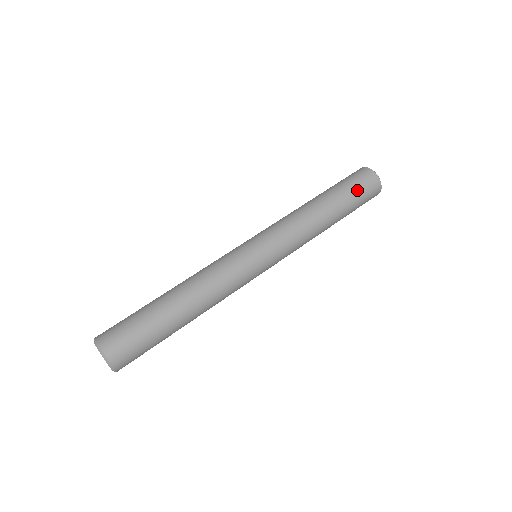
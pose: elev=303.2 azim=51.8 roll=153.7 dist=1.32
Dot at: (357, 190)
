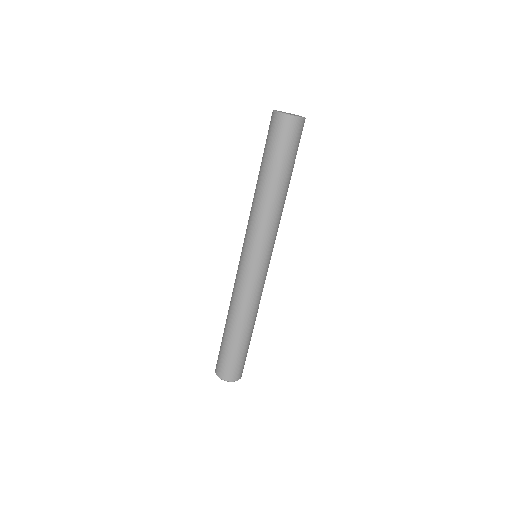
Dot at: (297, 150)
